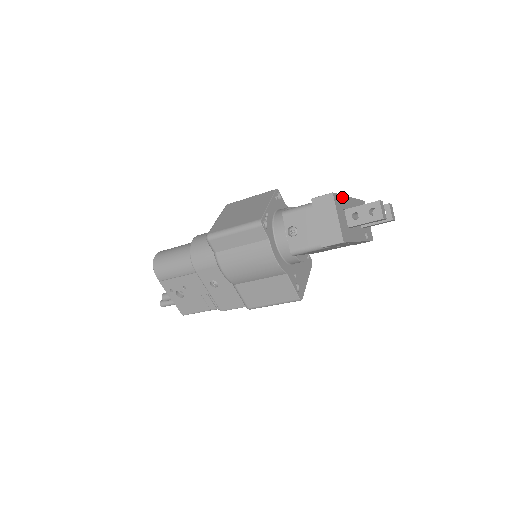
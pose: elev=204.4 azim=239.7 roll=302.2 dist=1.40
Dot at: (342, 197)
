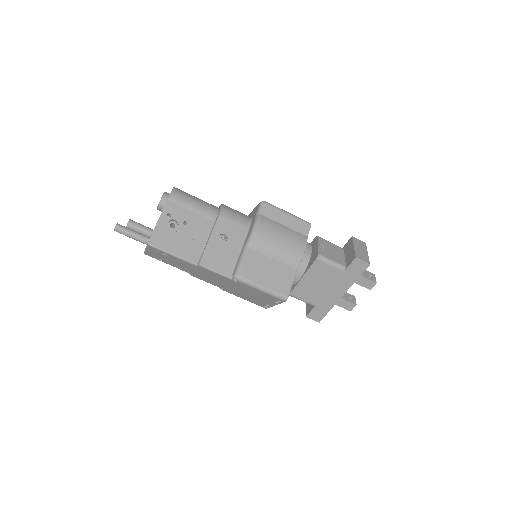
Dot at: occluded
